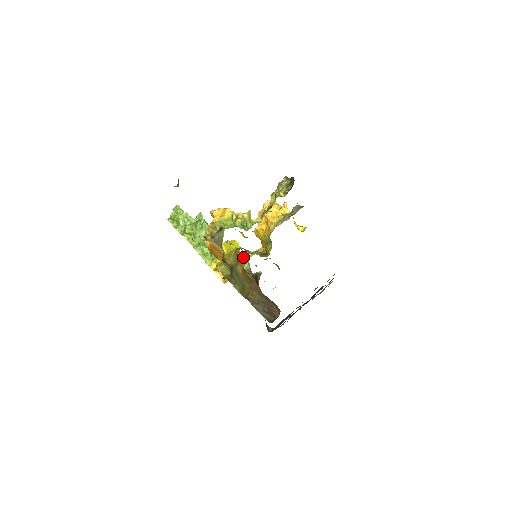
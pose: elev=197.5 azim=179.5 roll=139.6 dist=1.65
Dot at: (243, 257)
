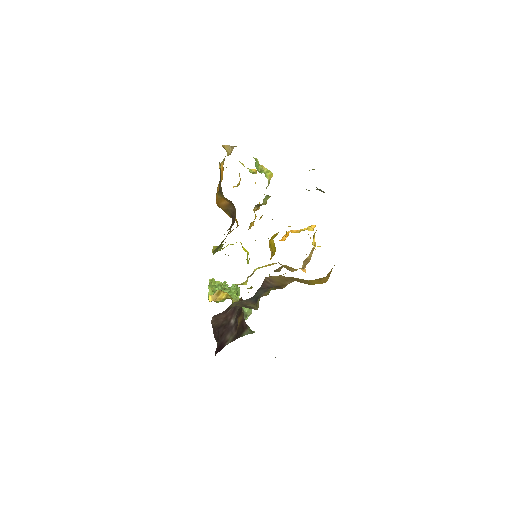
Dot at: occluded
